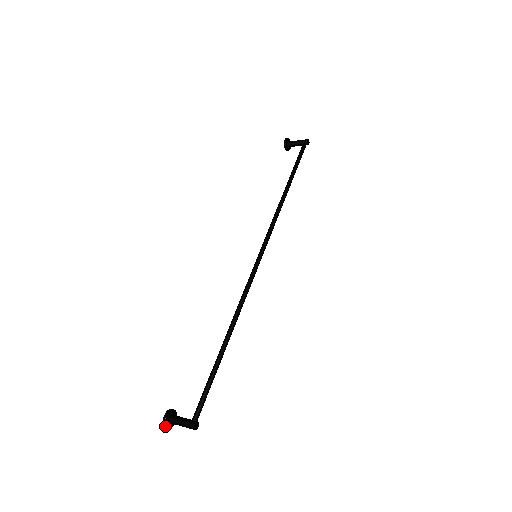
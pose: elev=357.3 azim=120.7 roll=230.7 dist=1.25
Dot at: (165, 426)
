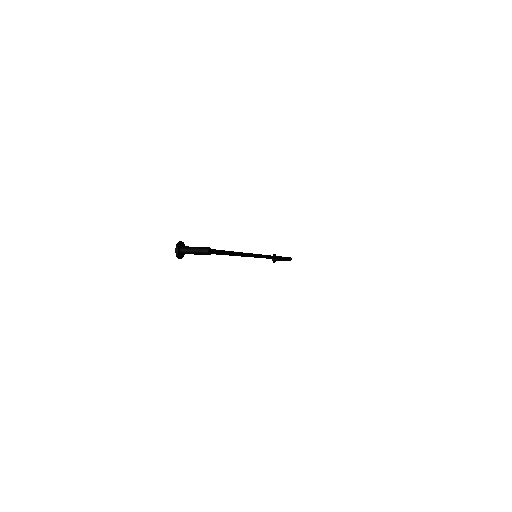
Dot at: (177, 247)
